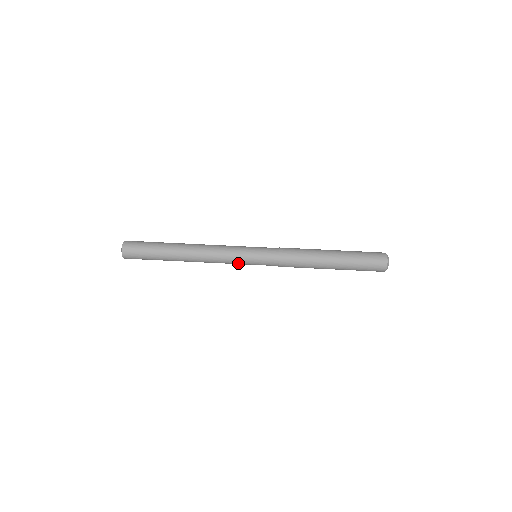
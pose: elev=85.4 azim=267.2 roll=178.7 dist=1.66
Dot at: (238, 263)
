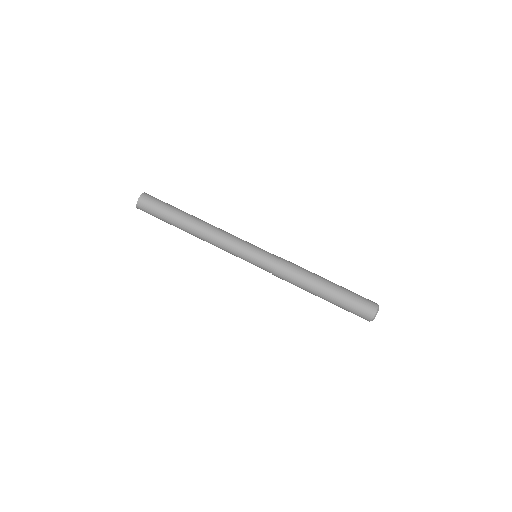
Dot at: (237, 254)
